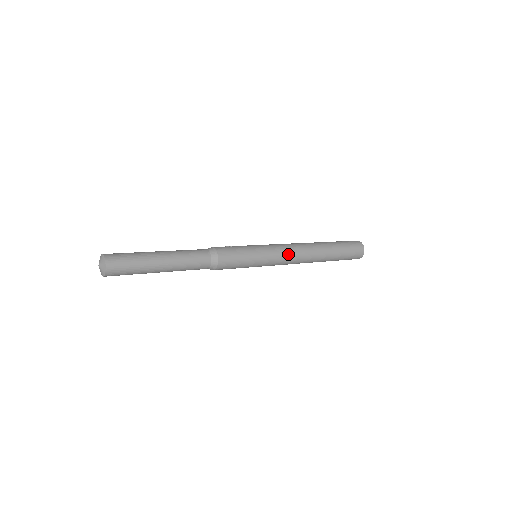
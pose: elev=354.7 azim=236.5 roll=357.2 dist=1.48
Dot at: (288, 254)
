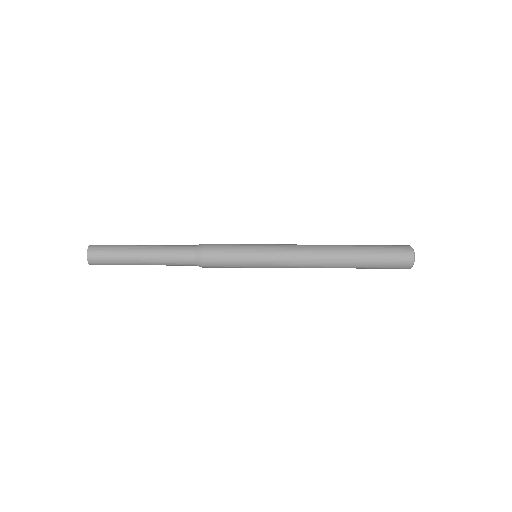
Dot at: (291, 245)
